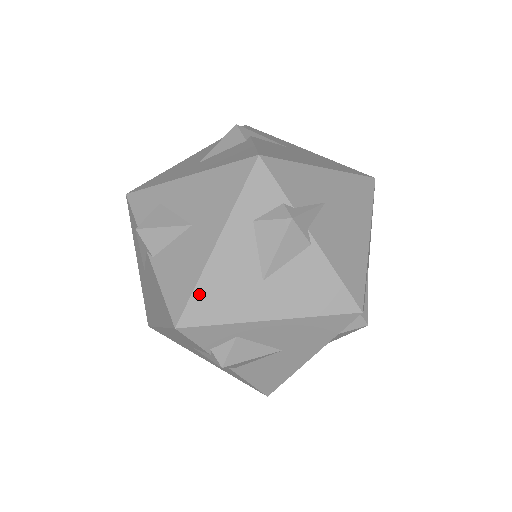
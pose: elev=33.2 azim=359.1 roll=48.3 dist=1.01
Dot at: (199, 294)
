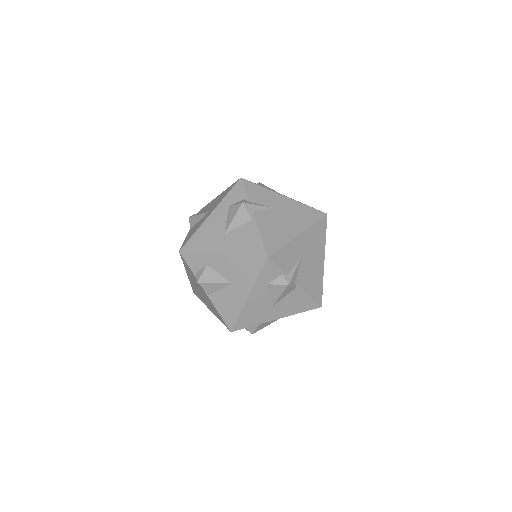
Dot at: (195, 237)
